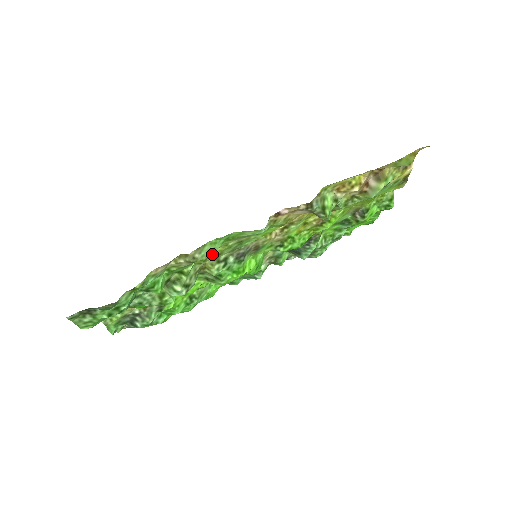
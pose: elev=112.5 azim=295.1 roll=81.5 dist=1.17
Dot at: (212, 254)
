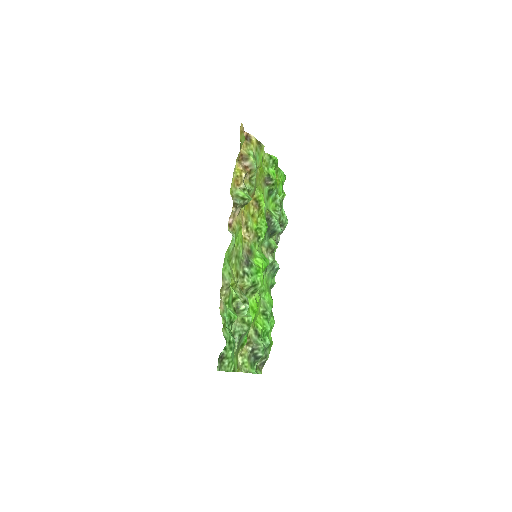
Dot at: (234, 277)
